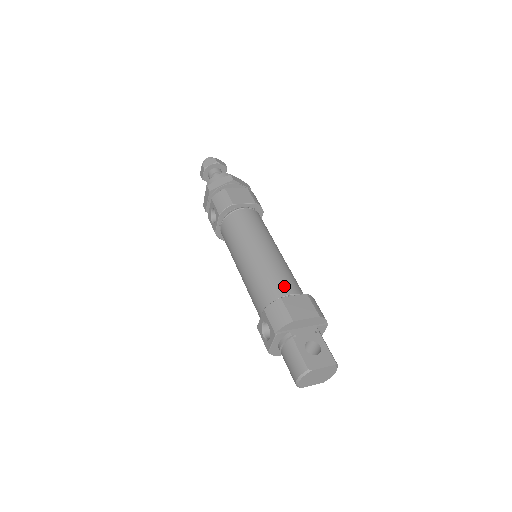
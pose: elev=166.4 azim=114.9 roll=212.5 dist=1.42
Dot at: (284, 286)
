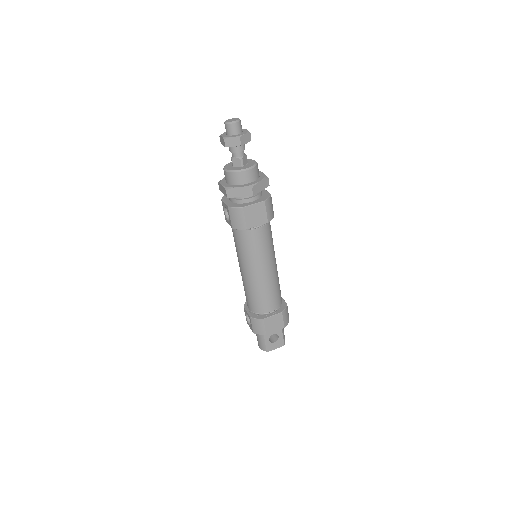
Dot at: (268, 306)
